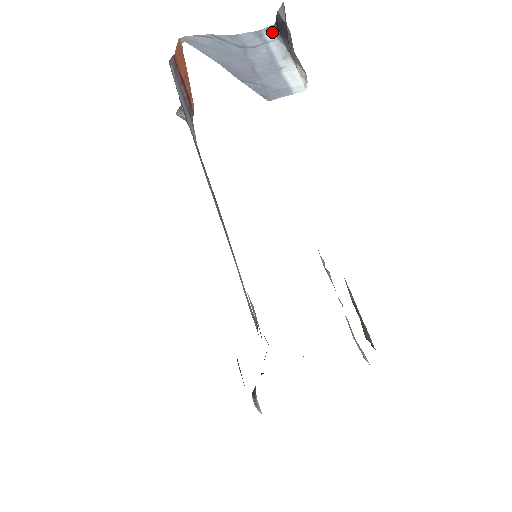
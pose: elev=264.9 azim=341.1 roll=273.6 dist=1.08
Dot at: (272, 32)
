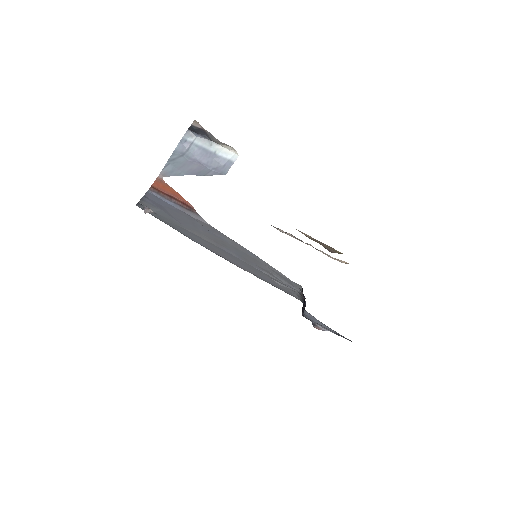
Dot at: (190, 135)
